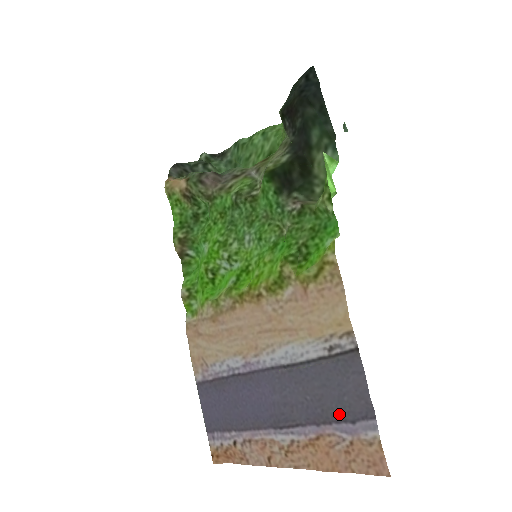
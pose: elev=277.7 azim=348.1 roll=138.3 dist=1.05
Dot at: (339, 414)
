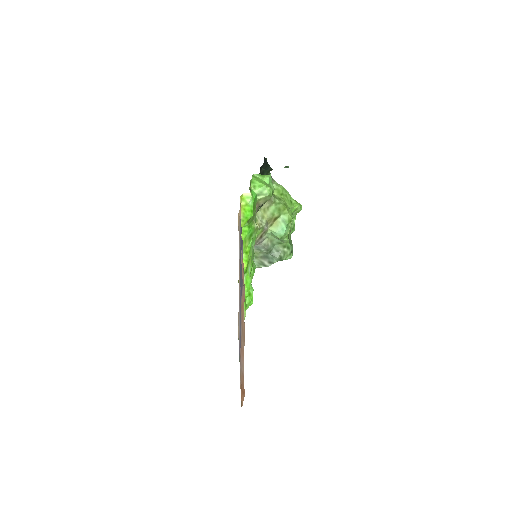
Dot at: occluded
